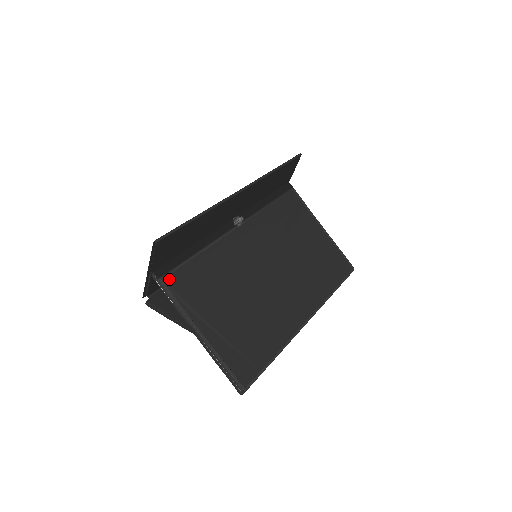
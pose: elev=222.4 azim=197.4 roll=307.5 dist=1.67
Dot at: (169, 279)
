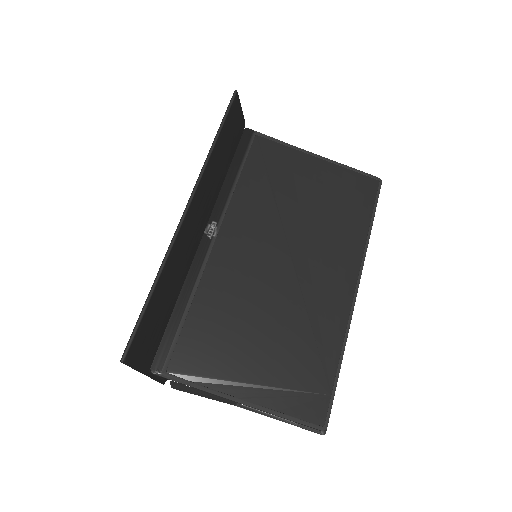
Dot at: (172, 366)
